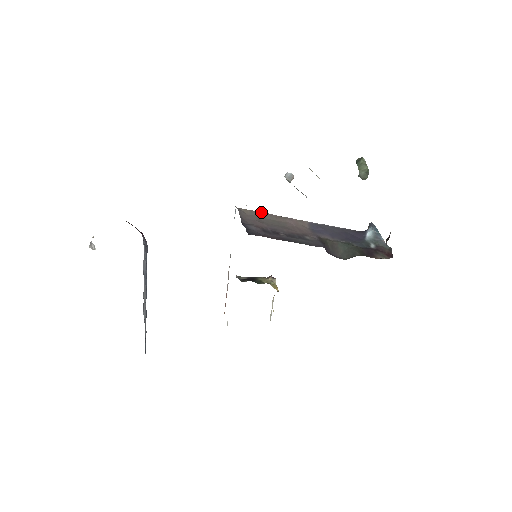
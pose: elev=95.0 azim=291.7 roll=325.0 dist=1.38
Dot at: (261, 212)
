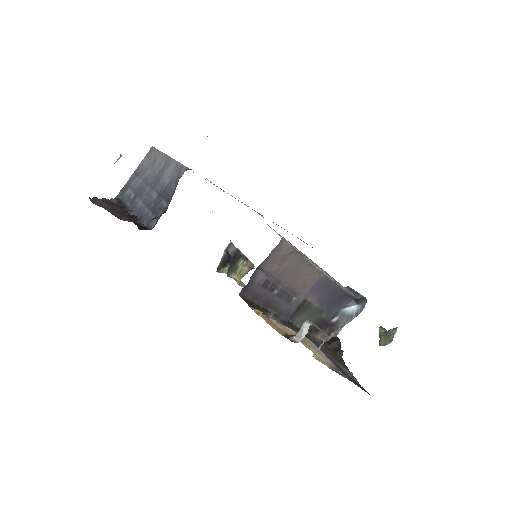
Dot at: (298, 252)
